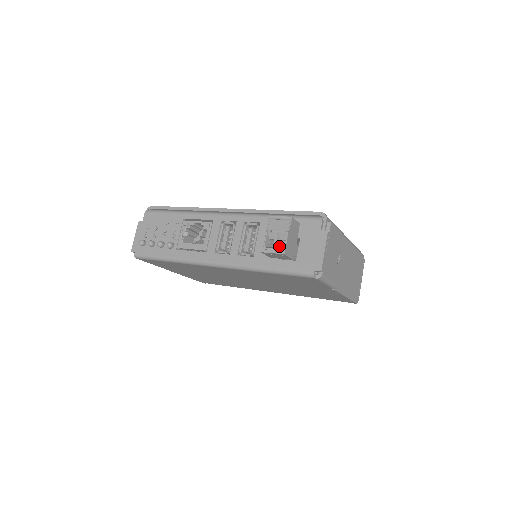
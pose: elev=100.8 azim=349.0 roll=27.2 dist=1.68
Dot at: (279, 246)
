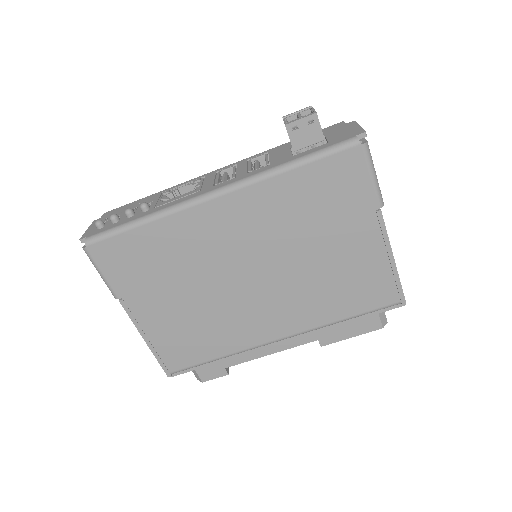
Dot at: occluded
